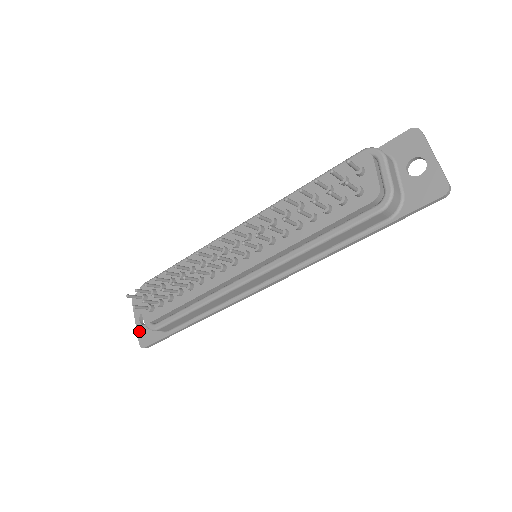
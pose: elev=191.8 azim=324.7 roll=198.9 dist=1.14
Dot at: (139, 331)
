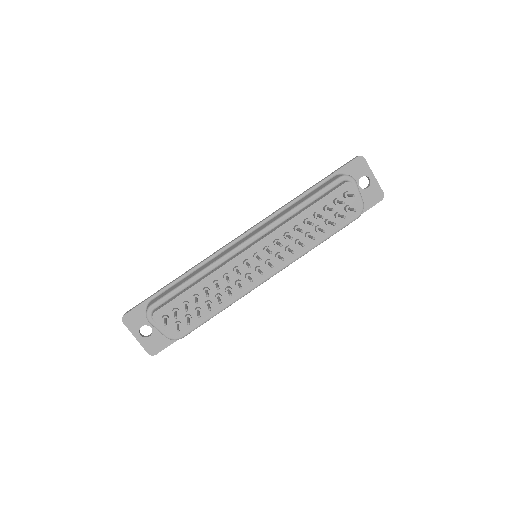
Dot at: (144, 344)
